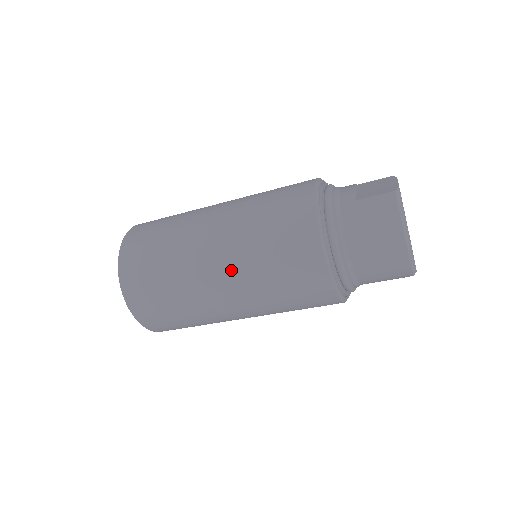
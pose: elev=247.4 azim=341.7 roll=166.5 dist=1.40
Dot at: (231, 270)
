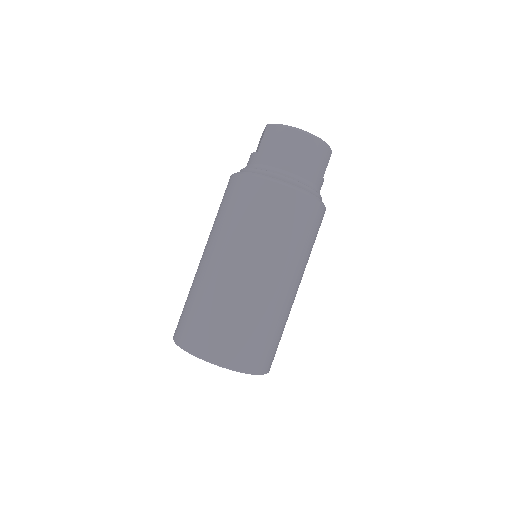
Dot at: (247, 256)
